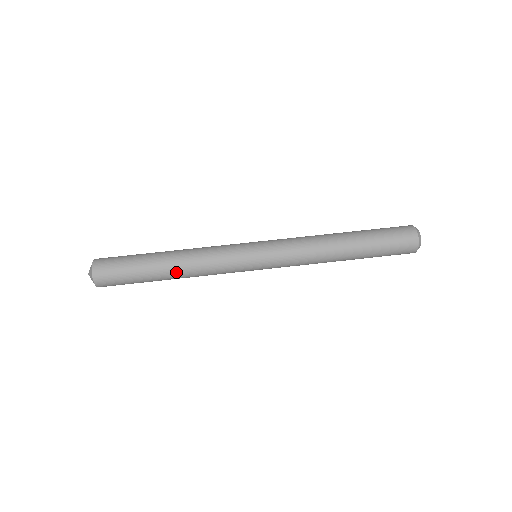
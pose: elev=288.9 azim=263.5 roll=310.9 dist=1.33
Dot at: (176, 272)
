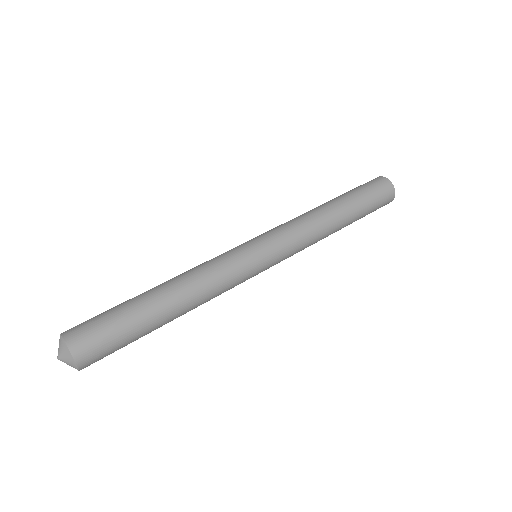
Dot at: (179, 300)
